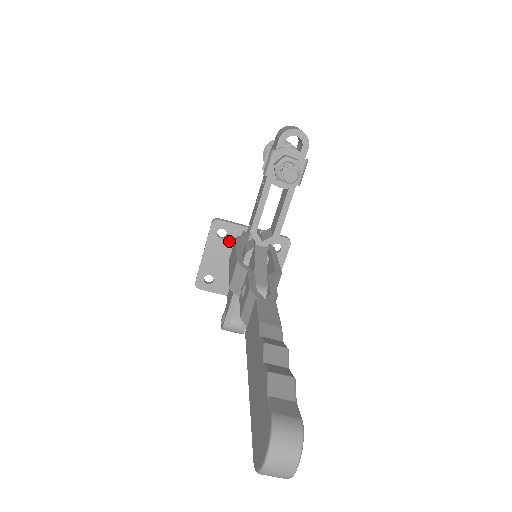
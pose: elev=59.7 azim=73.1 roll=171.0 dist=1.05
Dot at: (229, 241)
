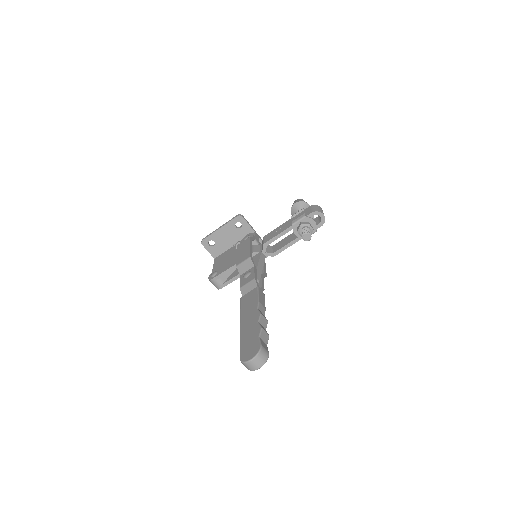
Dot at: (239, 231)
